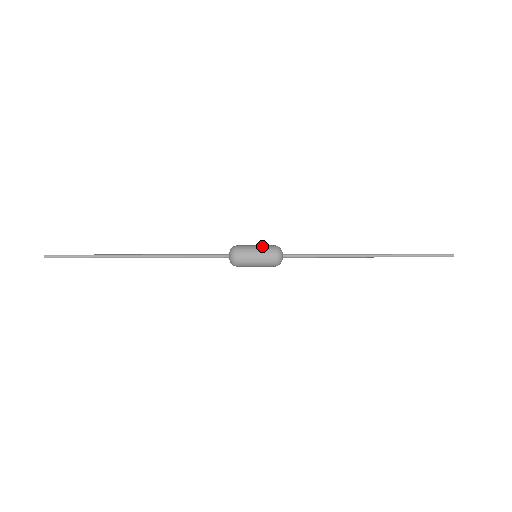
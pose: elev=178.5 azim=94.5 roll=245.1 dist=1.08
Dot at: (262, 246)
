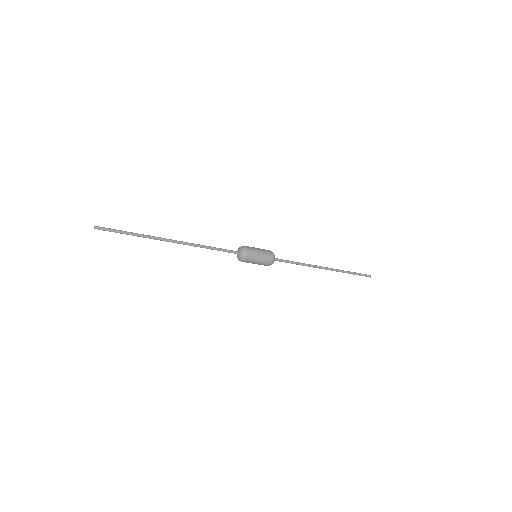
Dot at: (263, 250)
